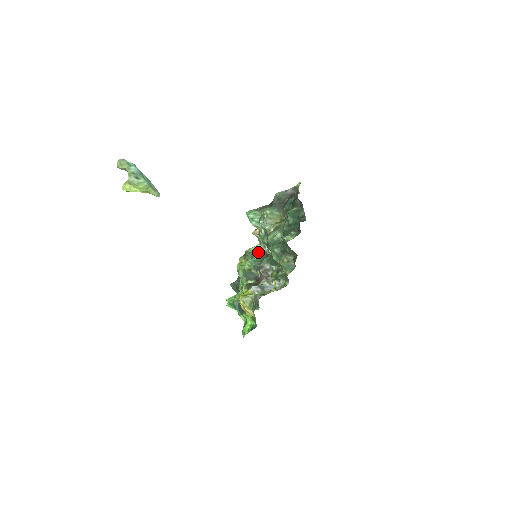
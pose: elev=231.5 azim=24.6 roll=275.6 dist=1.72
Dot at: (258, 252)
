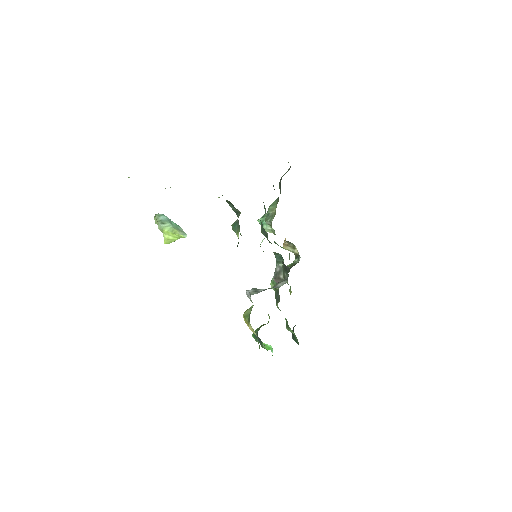
Dot at: (290, 267)
